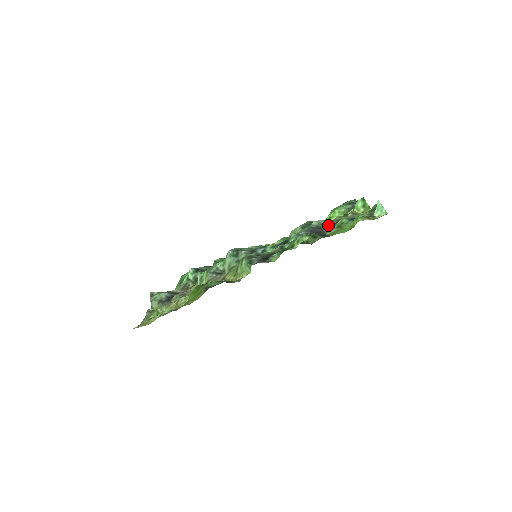
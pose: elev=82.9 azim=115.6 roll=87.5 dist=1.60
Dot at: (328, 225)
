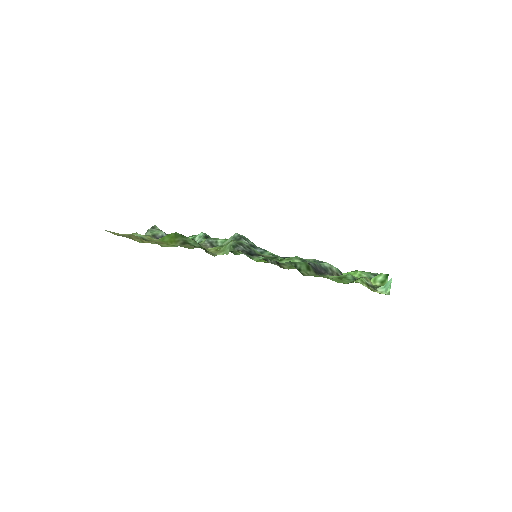
Dot at: (337, 274)
